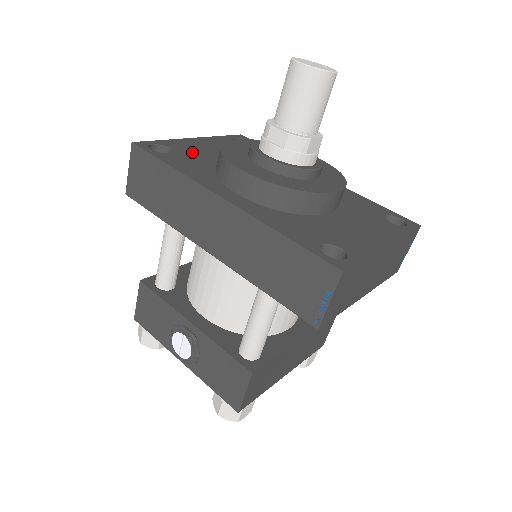
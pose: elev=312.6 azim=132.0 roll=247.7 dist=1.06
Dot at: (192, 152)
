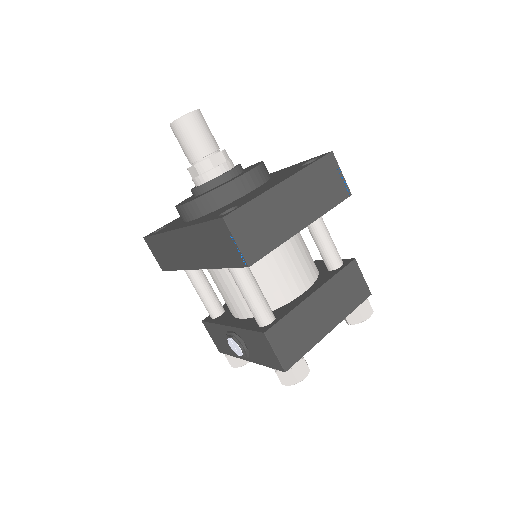
Dot at: (179, 219)
